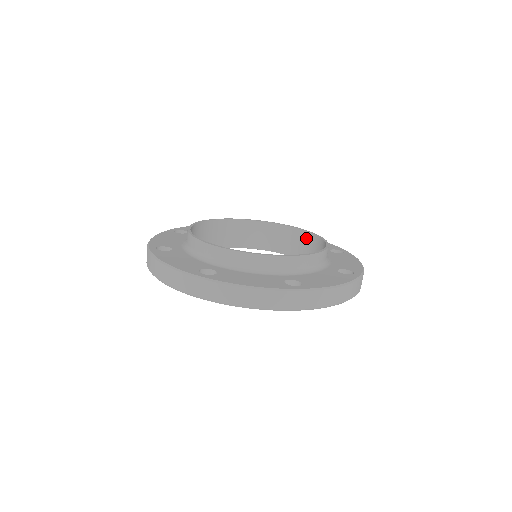
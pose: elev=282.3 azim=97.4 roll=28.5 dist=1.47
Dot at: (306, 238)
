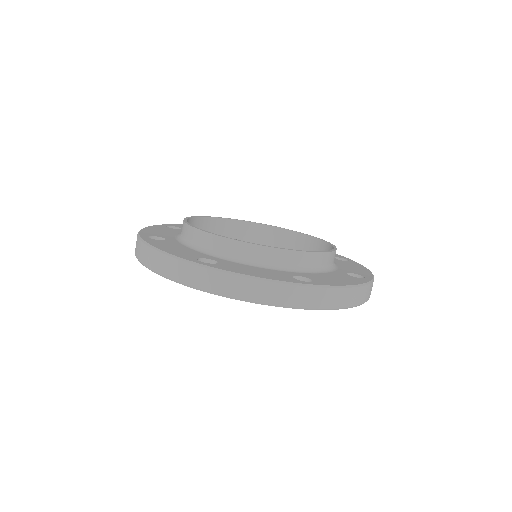
Dot at: (309, 243)
